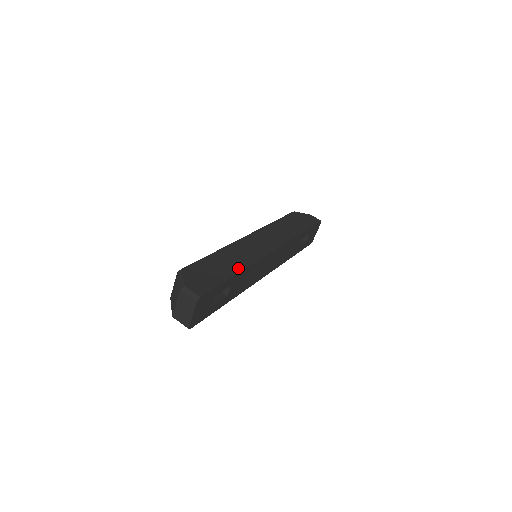
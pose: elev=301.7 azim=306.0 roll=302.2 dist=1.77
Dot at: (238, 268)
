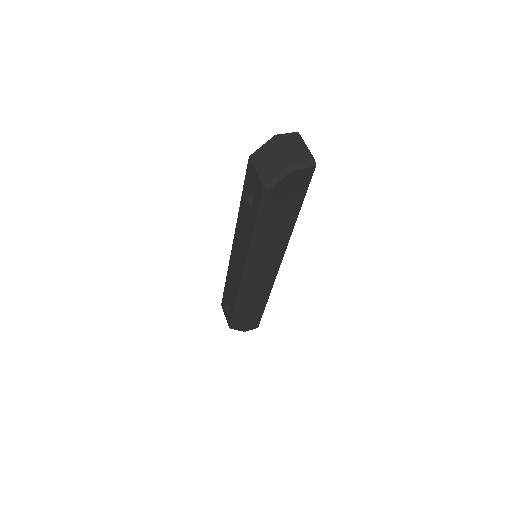
Dot at: occluded
